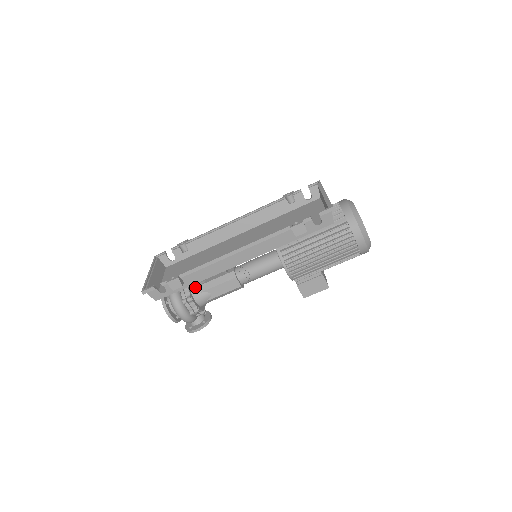
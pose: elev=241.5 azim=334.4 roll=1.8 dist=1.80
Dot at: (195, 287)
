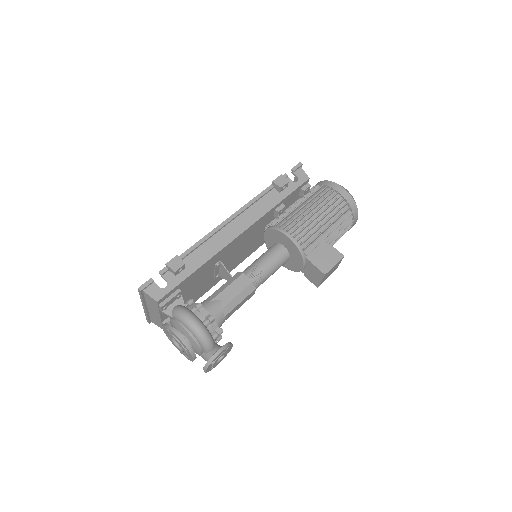
Dot at: (201, 302)
